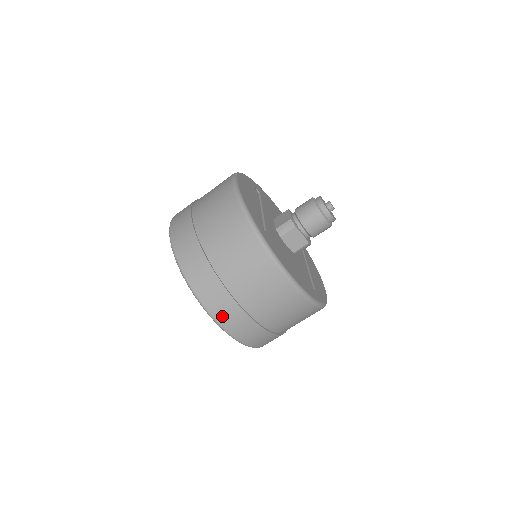
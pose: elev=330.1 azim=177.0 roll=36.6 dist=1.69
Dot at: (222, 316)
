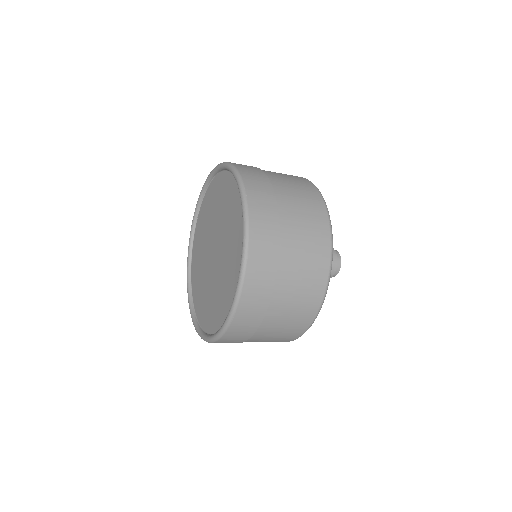
Dot at: (251, 287)
